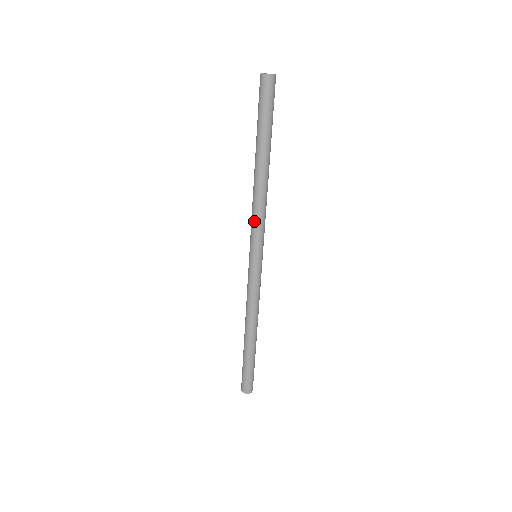
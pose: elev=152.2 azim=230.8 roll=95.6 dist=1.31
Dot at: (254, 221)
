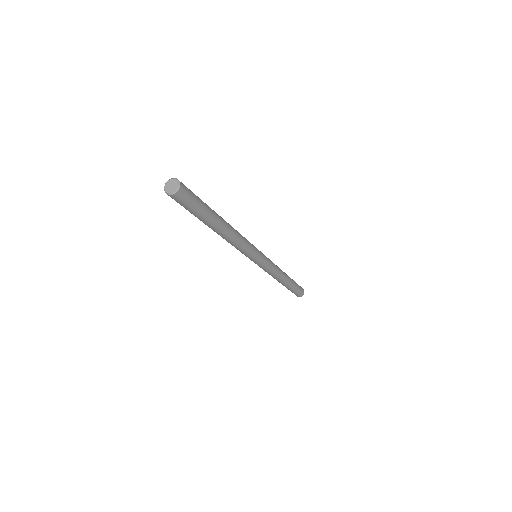
Dot at: occluded
